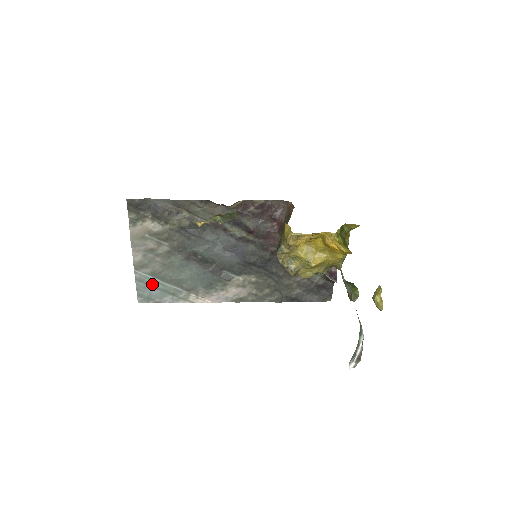
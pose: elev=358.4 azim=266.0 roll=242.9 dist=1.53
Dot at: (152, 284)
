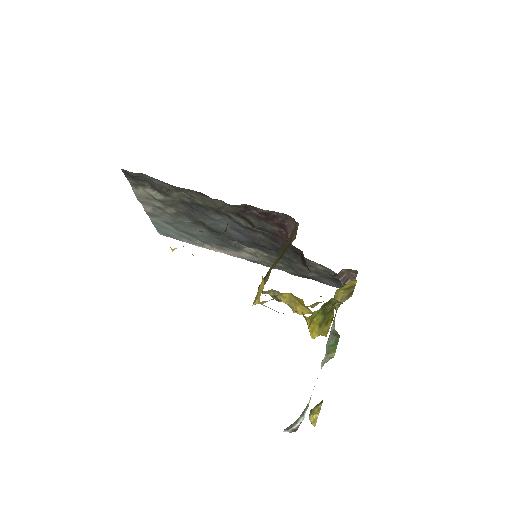
Dot at: (167, 228)
